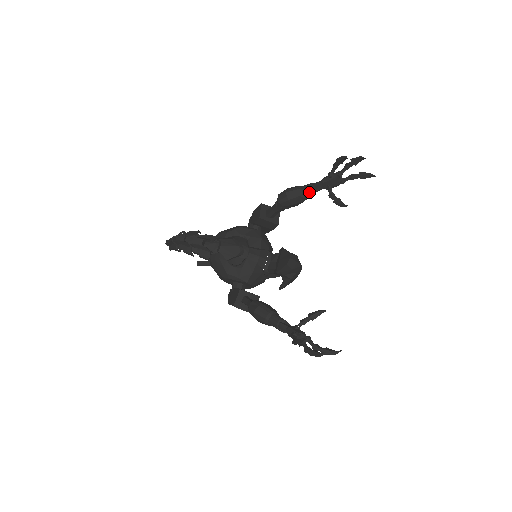
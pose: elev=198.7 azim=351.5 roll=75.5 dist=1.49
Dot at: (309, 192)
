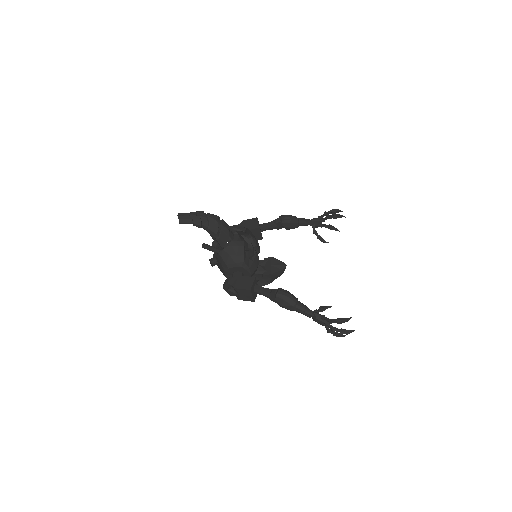
Dot at: (303, 223)
